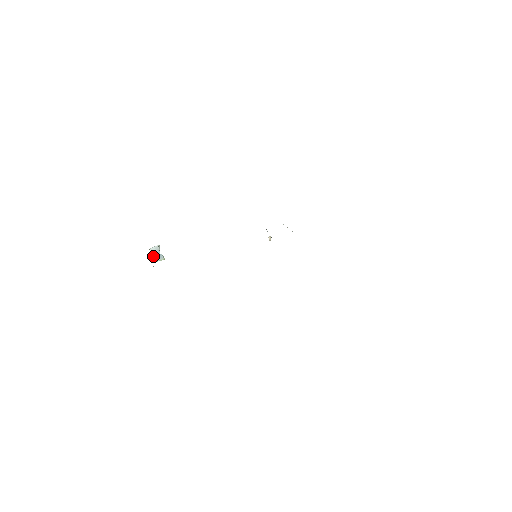
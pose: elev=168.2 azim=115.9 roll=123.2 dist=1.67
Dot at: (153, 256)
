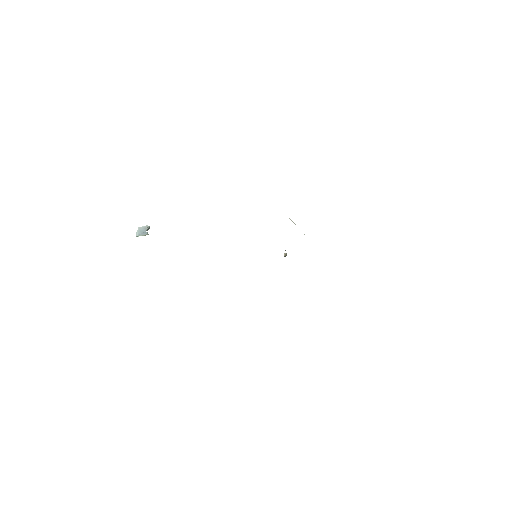
Dot at: (138, 232)
